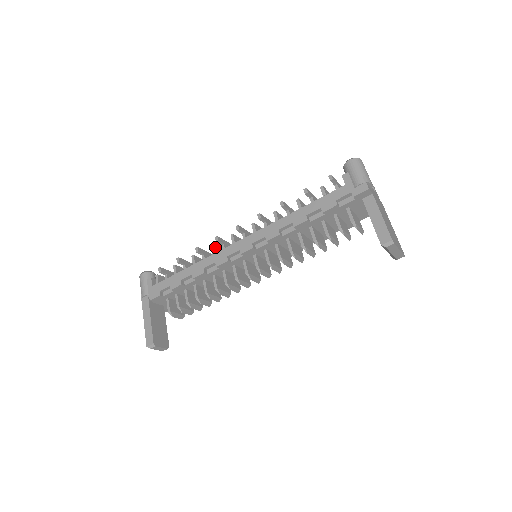
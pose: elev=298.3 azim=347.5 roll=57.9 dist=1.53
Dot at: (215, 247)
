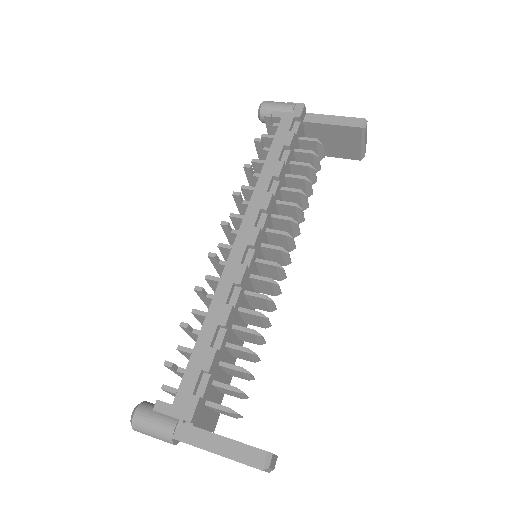
Dot at: (210, 278)
